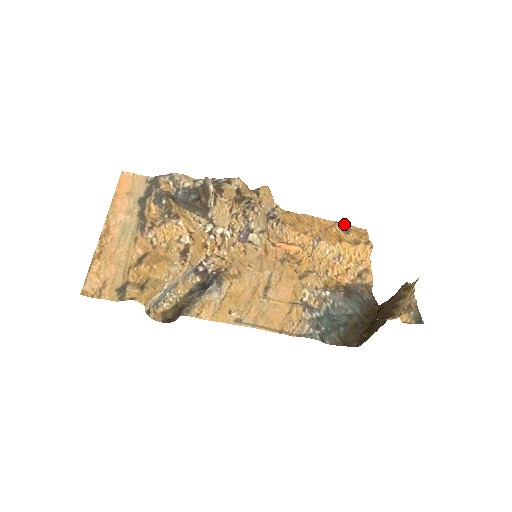
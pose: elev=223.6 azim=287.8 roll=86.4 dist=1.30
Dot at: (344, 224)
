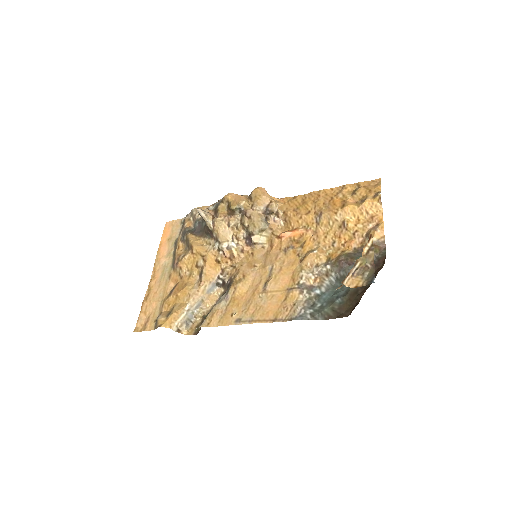
Dot at: (353, 184)
